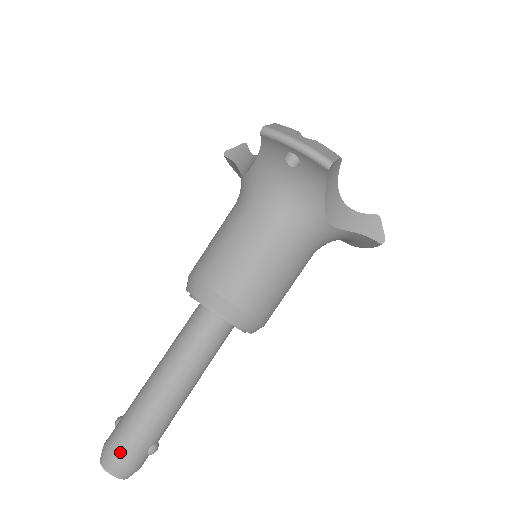
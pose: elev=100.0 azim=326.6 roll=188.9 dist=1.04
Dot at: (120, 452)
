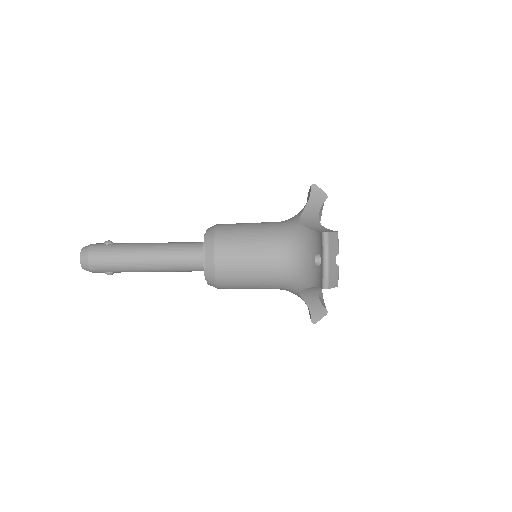
Dot at: (95, 260)
